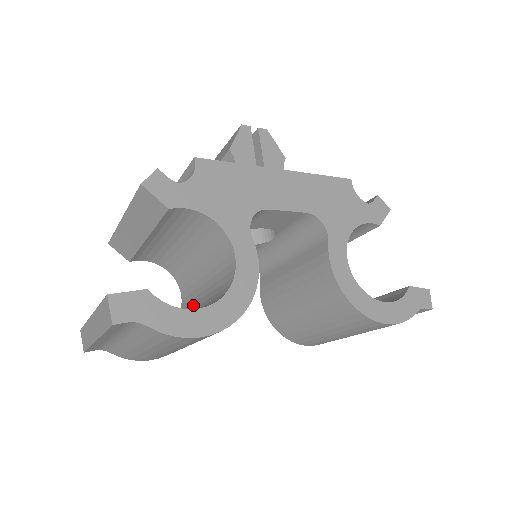
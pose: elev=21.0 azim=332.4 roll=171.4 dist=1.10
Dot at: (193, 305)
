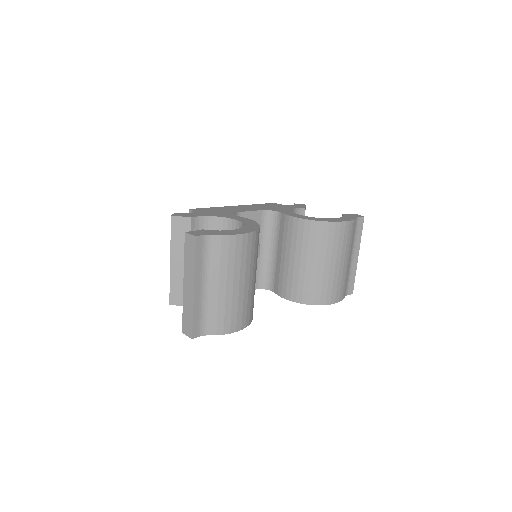
Dot at: occluded
